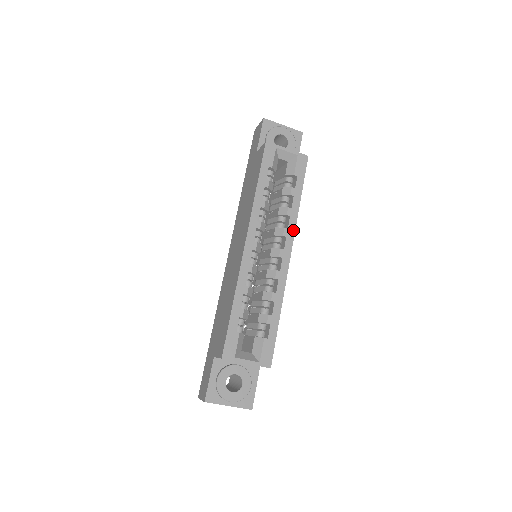
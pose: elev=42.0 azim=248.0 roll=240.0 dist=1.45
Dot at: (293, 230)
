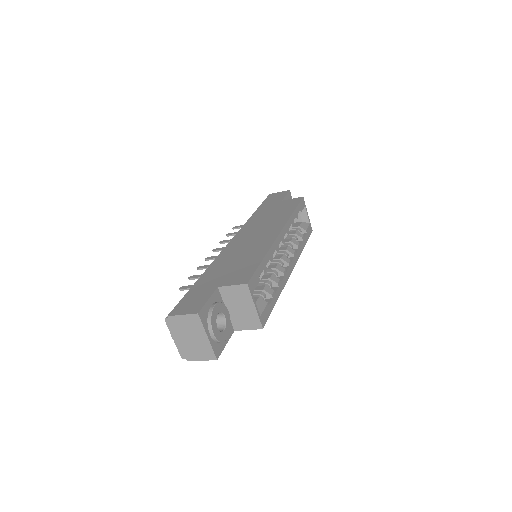
Dot at: (297, 258)
